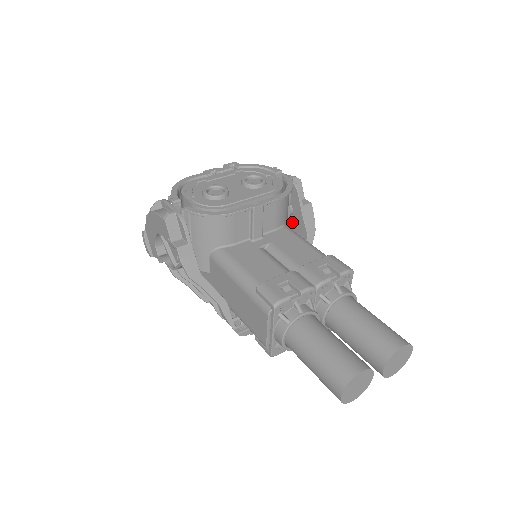
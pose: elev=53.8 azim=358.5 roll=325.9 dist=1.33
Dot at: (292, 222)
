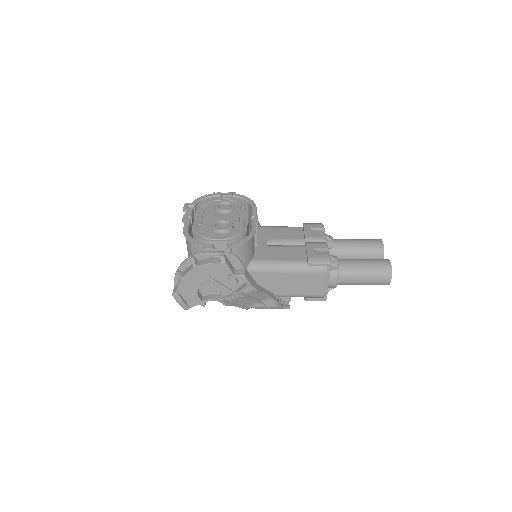
Dot at: occluded
